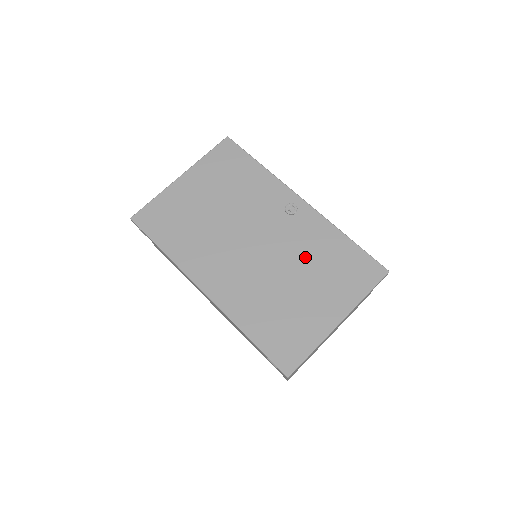
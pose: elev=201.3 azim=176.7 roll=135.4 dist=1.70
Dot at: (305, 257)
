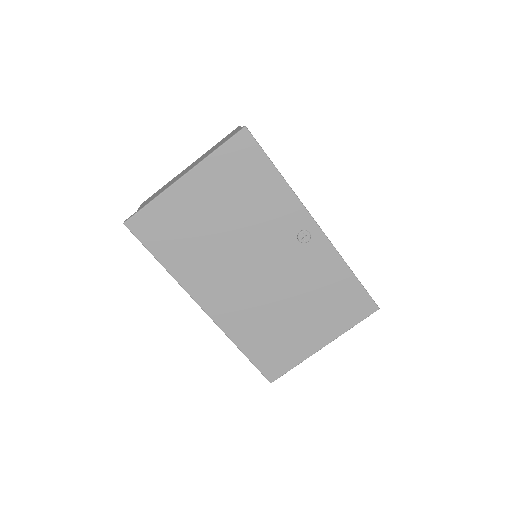
Dot at: (307, 288)
